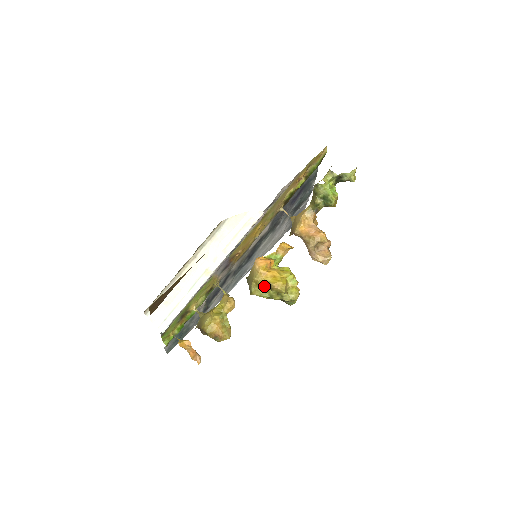
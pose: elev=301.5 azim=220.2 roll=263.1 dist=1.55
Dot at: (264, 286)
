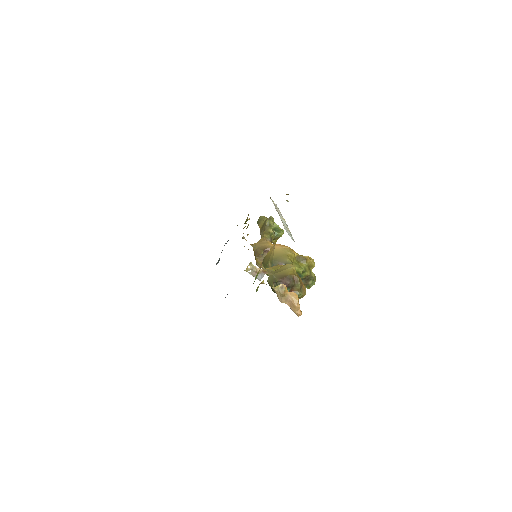
Dot at: (296, 261)
